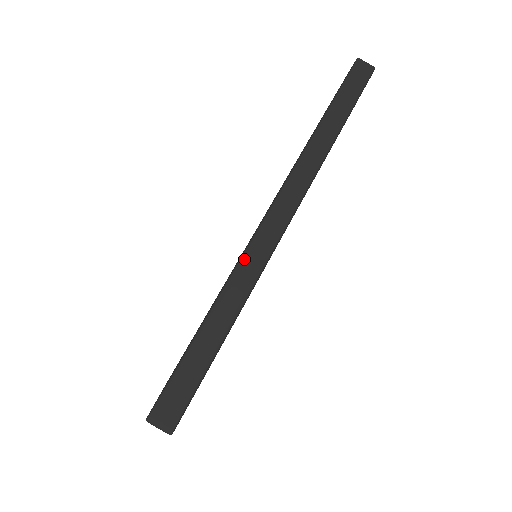
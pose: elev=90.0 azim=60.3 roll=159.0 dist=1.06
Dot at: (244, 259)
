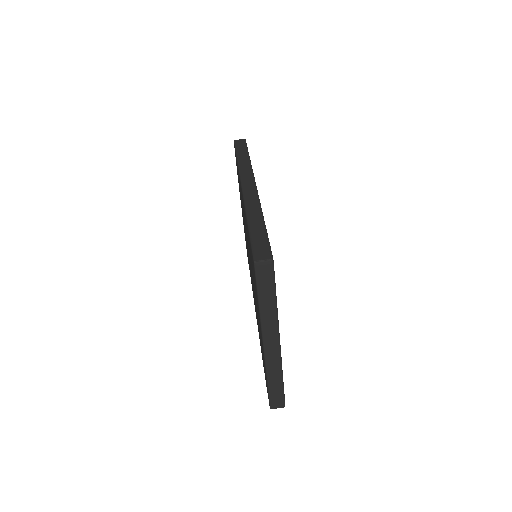
Dot at: (246, 202)
